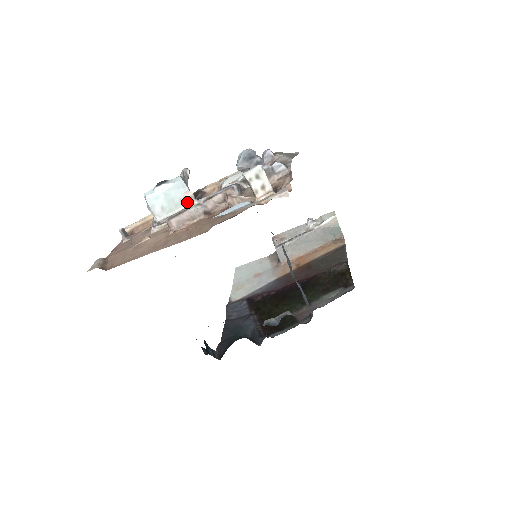
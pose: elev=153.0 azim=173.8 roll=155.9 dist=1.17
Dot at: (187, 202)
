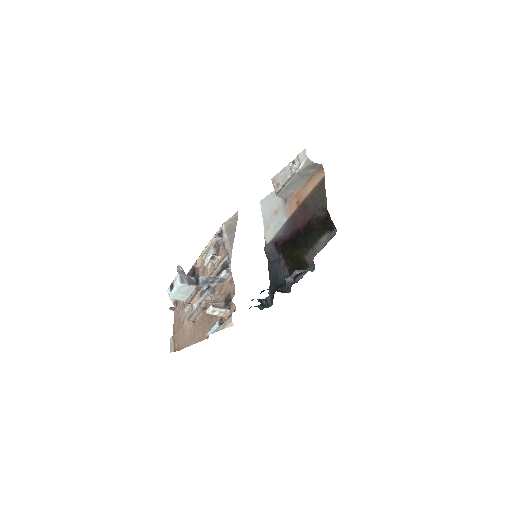
Dot at: (191, 306)
